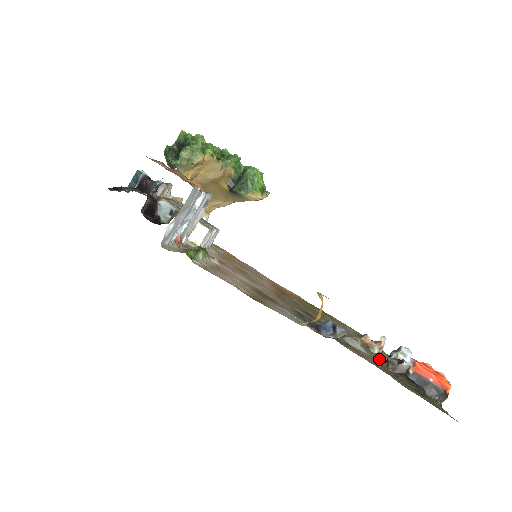
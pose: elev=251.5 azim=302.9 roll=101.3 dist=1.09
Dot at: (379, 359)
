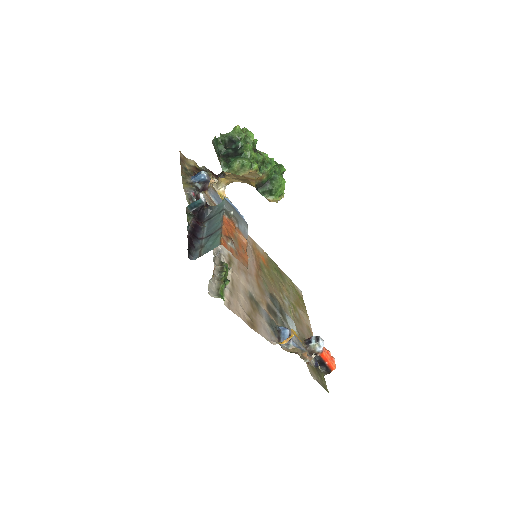
Dot at: (302, 333)
